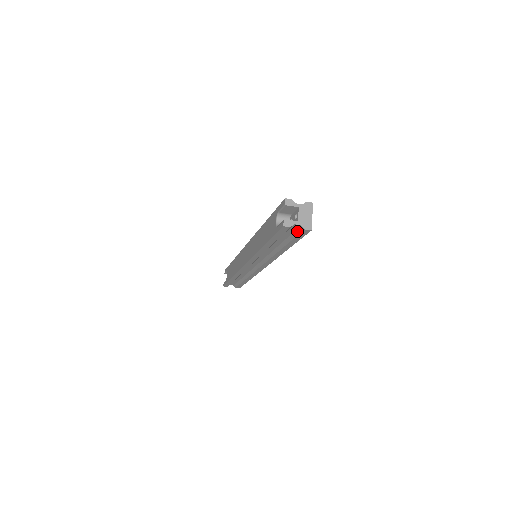
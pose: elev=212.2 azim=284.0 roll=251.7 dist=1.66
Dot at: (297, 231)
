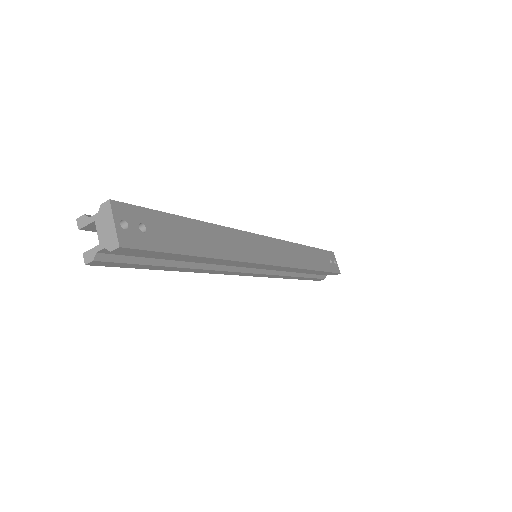
Dot at: (128, 252)
